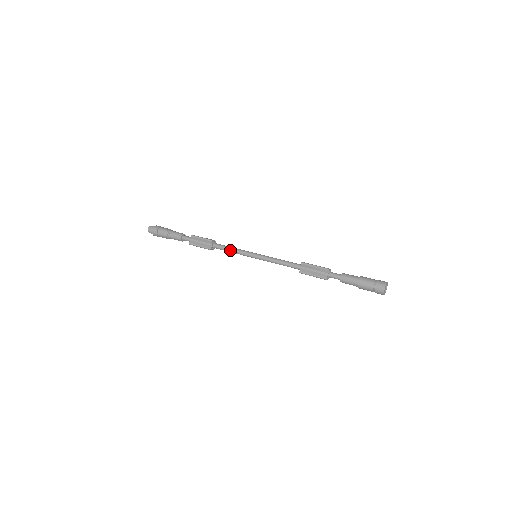
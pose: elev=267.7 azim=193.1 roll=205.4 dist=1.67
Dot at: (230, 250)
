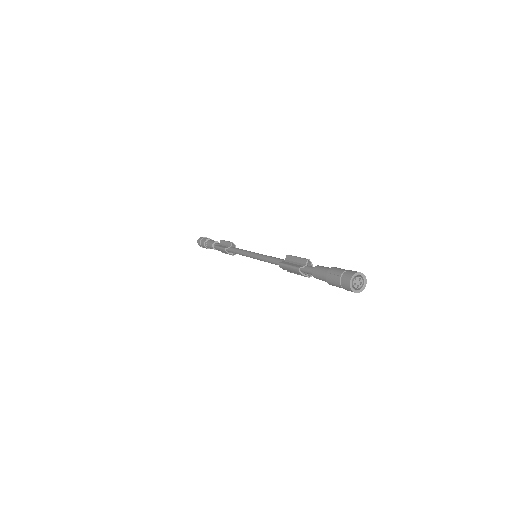
Dot at: (239, 250)
